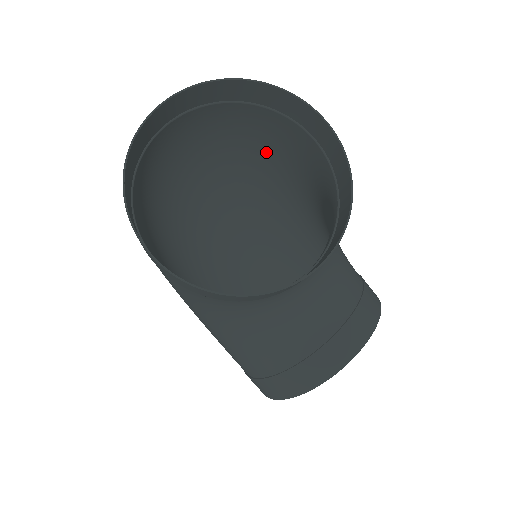
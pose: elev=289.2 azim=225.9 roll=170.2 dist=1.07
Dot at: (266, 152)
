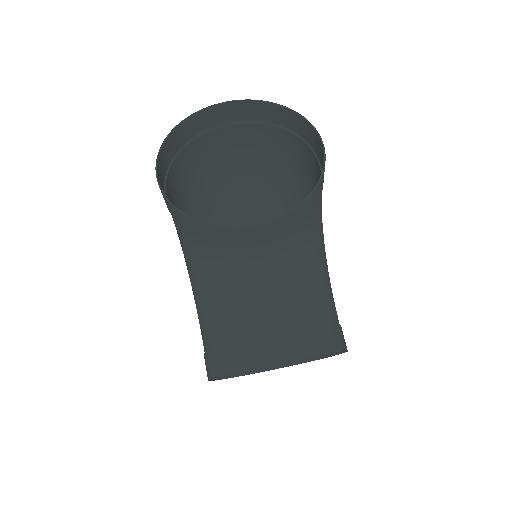
Dot at: (302, 185)
